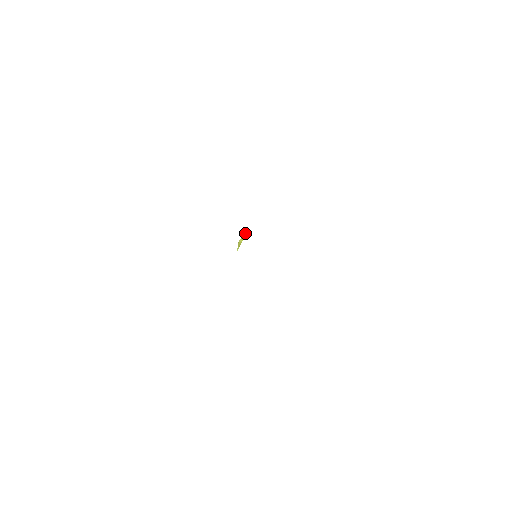
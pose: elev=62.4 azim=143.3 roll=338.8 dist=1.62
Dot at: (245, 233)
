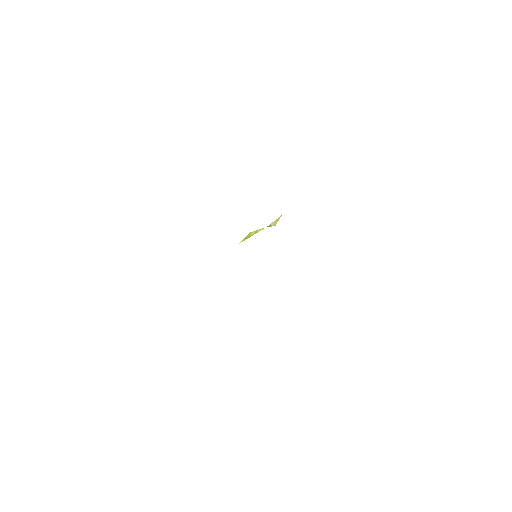
Dot at: occluded
